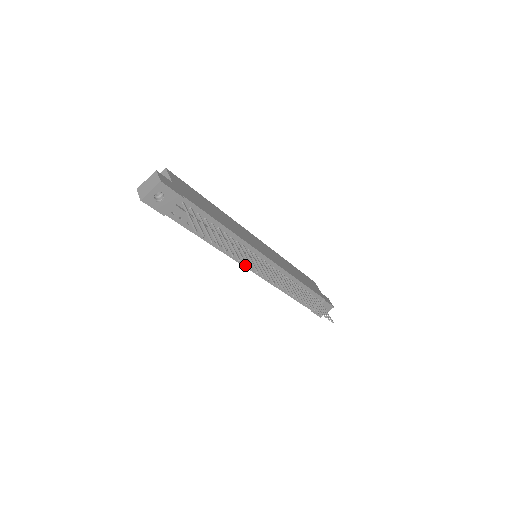
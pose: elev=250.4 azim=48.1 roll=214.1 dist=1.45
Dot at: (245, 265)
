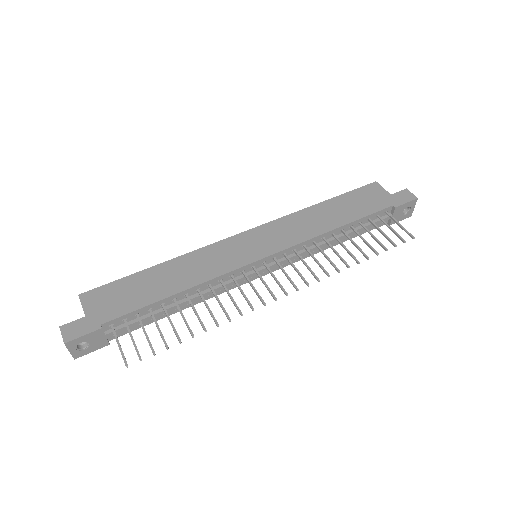
Dot at: (247, 281)
